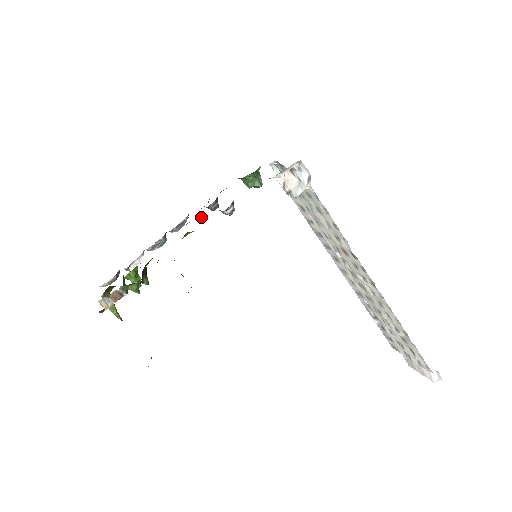
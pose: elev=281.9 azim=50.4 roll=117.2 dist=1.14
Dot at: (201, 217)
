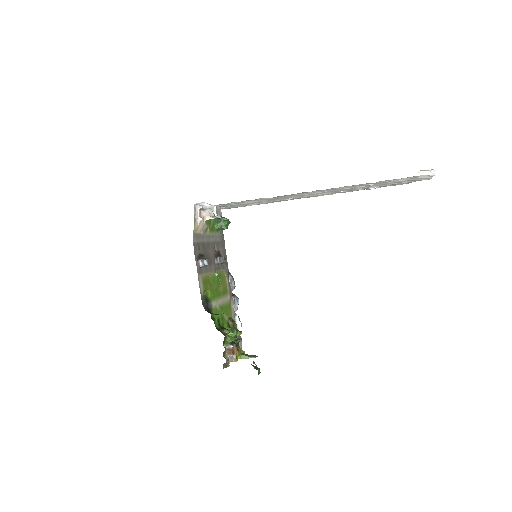
Dot at: (216, 274)
